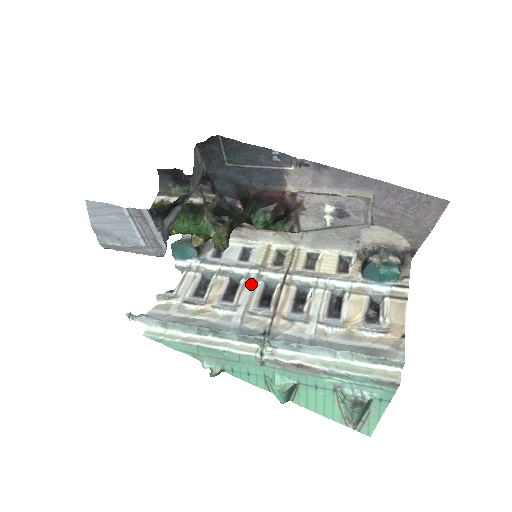
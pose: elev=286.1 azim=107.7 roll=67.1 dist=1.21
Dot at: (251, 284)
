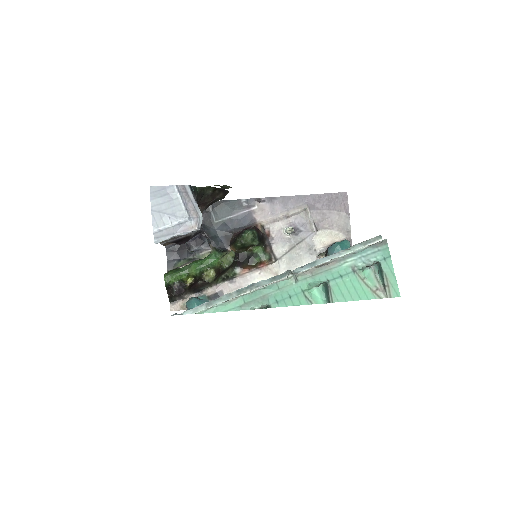
Dot at: occluded
